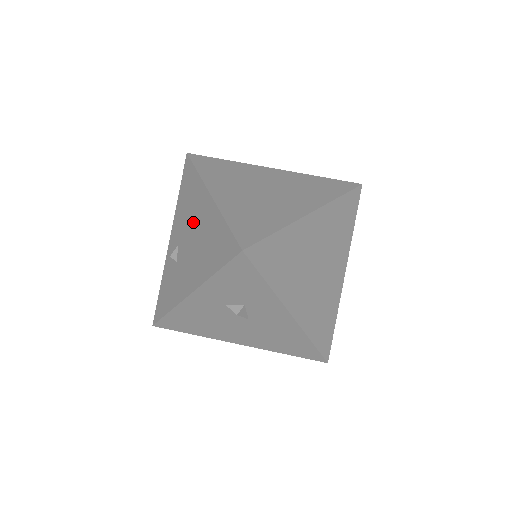
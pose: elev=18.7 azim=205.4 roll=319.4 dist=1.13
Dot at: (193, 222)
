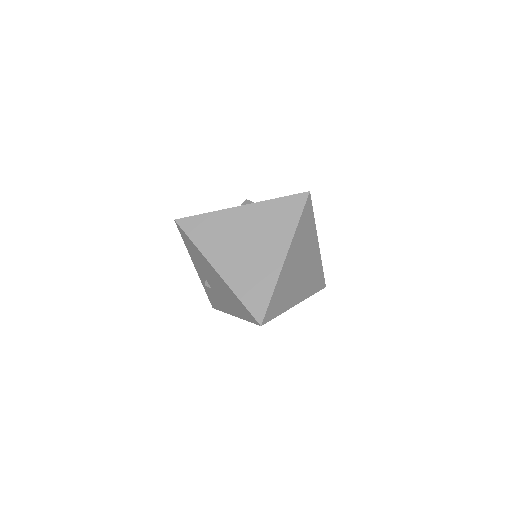
Dot at: (211, 277)
